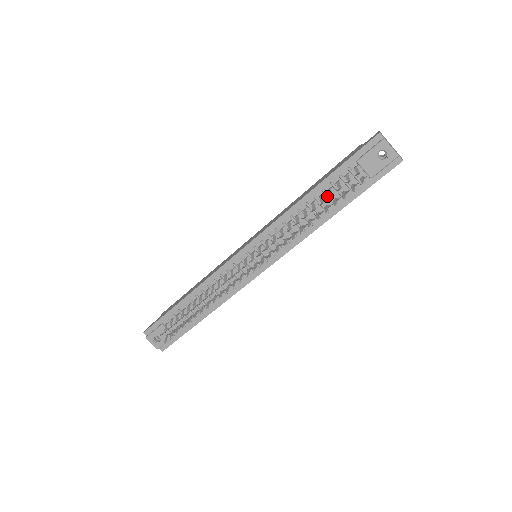
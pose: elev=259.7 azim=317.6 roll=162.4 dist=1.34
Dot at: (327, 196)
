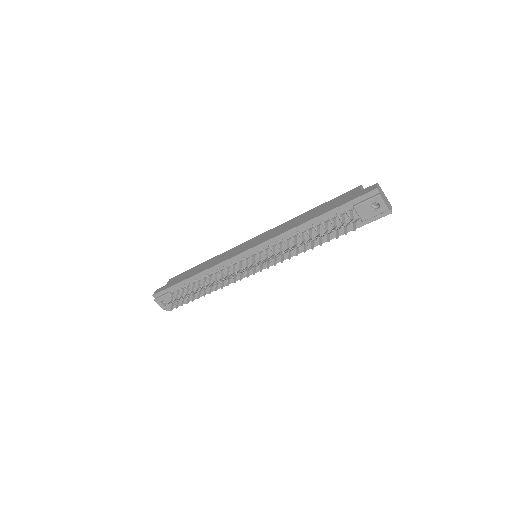
Dot at: (324, 227)
